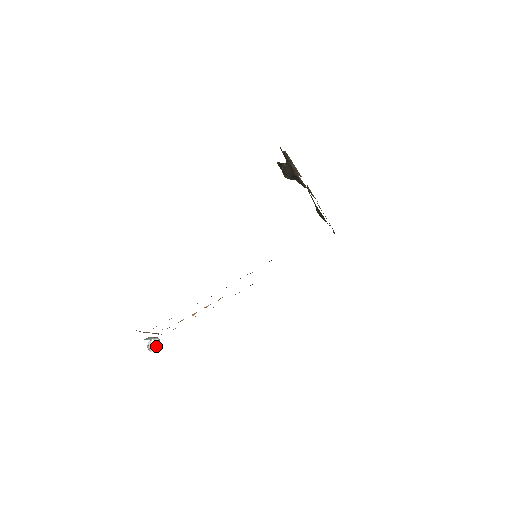
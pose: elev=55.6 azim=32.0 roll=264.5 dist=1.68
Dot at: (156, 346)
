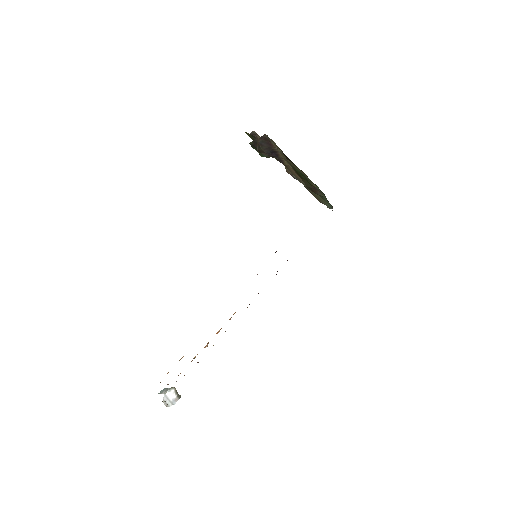
Dot at: (174, 398)
